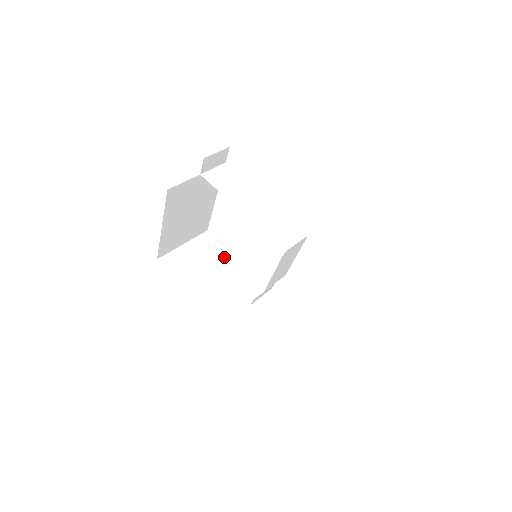
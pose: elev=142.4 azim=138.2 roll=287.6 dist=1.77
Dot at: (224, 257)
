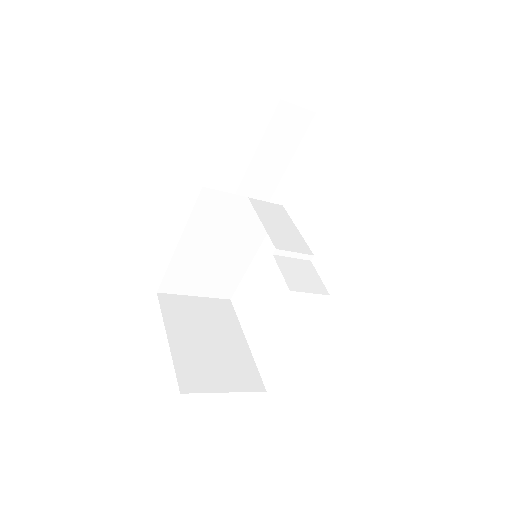
Dot at: occluded
